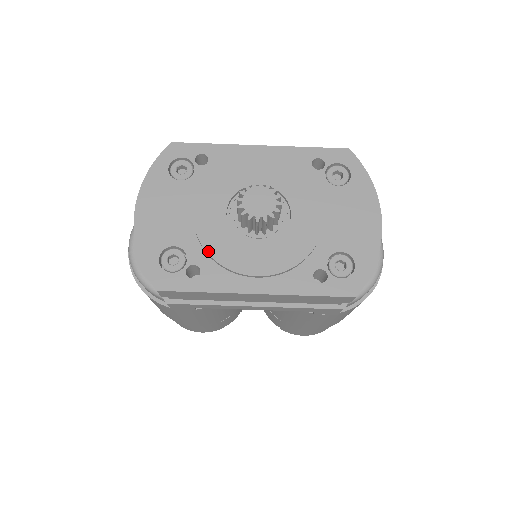
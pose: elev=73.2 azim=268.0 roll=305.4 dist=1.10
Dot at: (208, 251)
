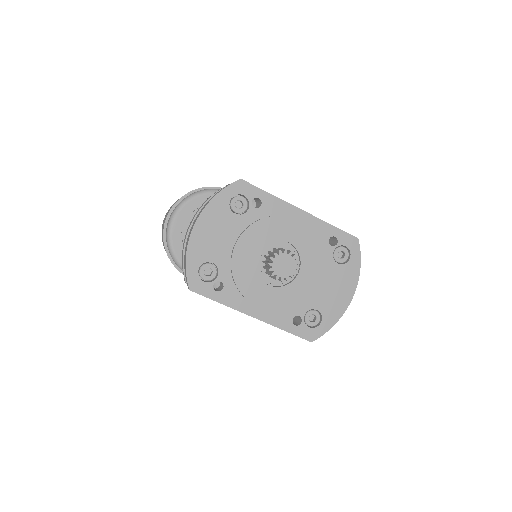
Dot at: (234, 277)
